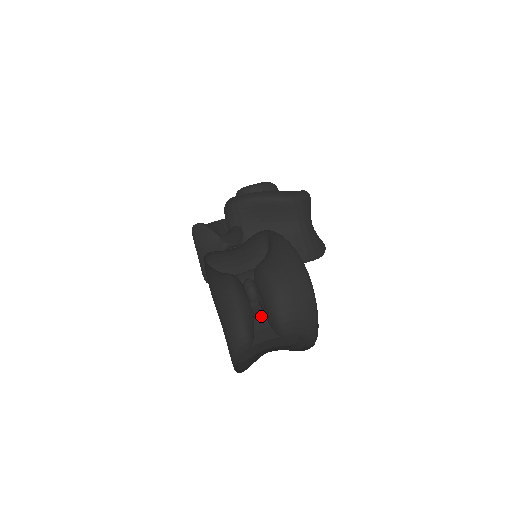
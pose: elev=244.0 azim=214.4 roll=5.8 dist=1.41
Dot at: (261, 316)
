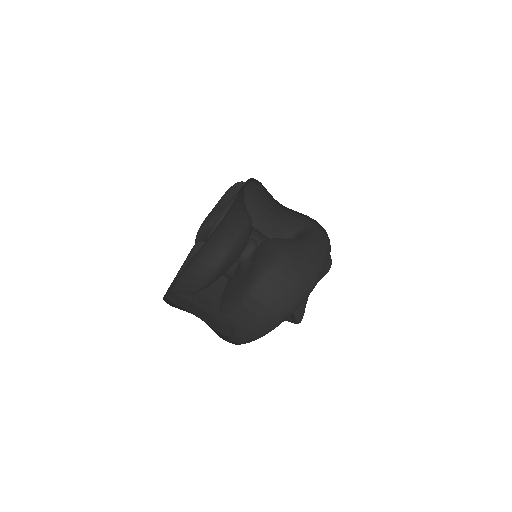
Dot at: (209, 303)
